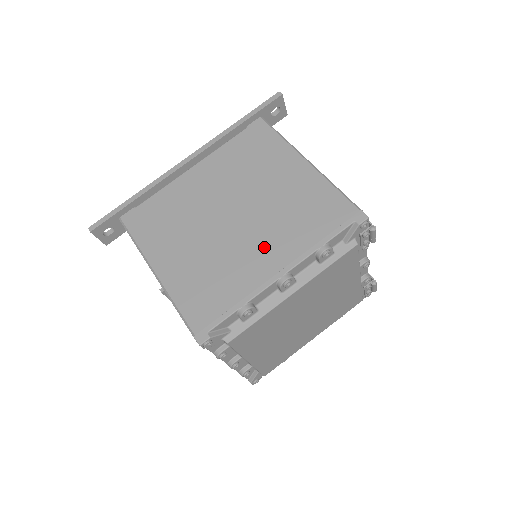
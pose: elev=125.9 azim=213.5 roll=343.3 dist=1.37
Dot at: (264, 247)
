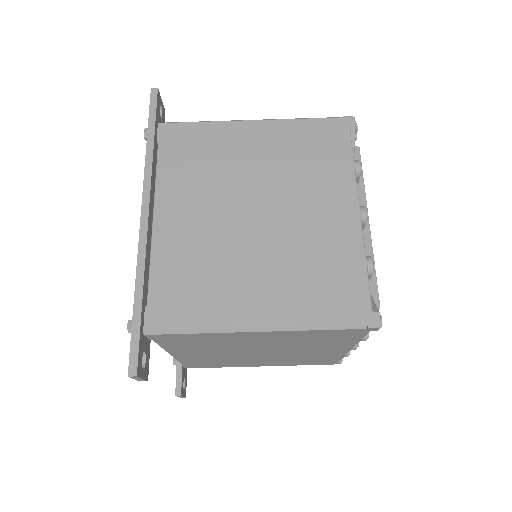
Dot at: (317, 208)
